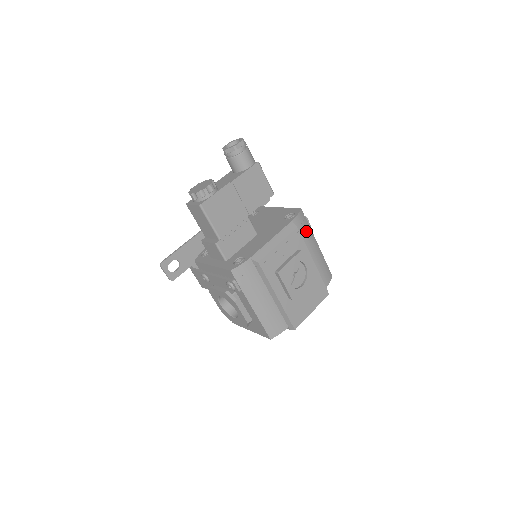
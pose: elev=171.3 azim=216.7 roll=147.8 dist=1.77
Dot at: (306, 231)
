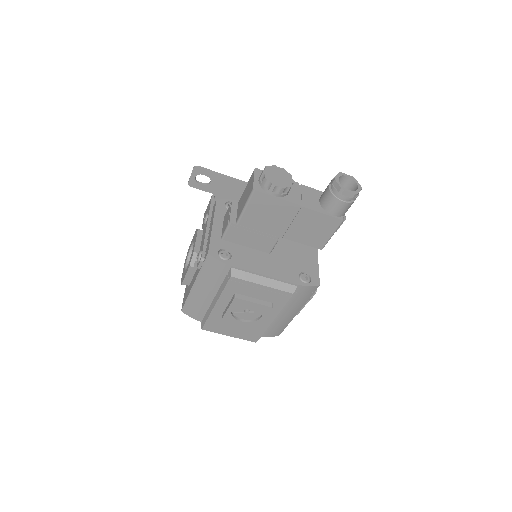
Dot at: (300, 299)
